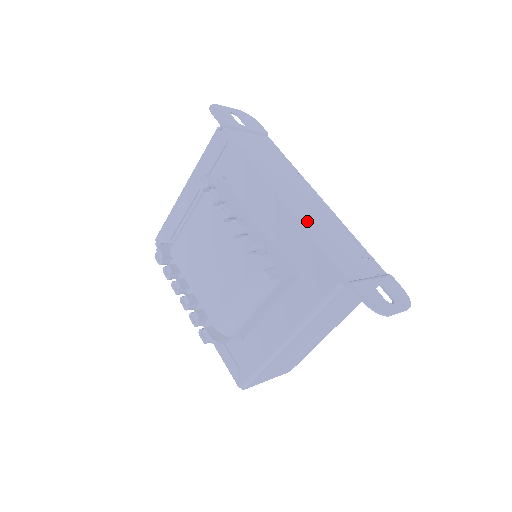
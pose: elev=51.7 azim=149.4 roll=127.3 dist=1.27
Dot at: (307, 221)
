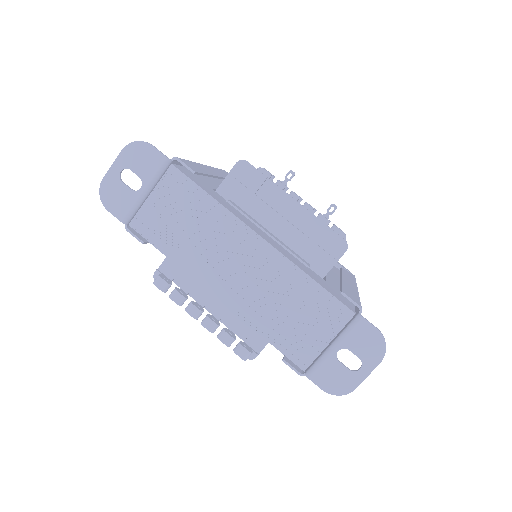
Dot at: (252, 312)
